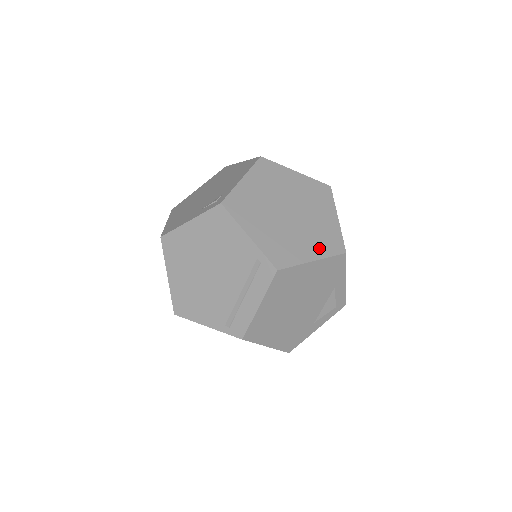
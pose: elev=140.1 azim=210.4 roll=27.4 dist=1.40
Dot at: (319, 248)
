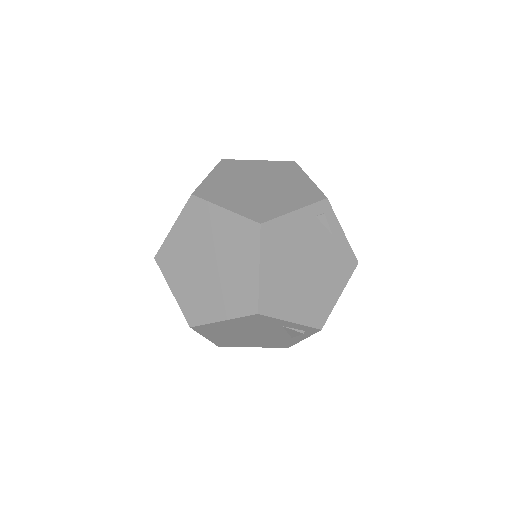
Dot at: (230, 307)
